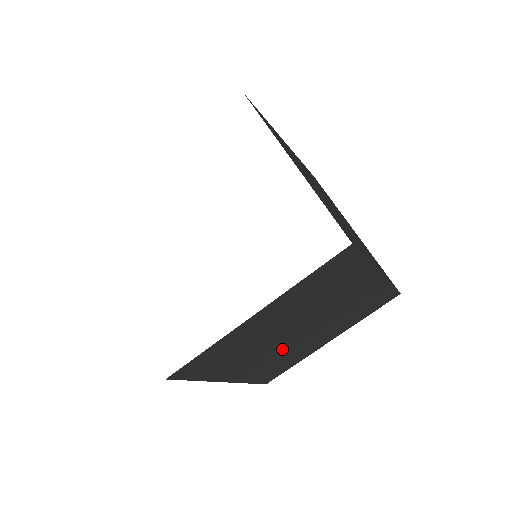
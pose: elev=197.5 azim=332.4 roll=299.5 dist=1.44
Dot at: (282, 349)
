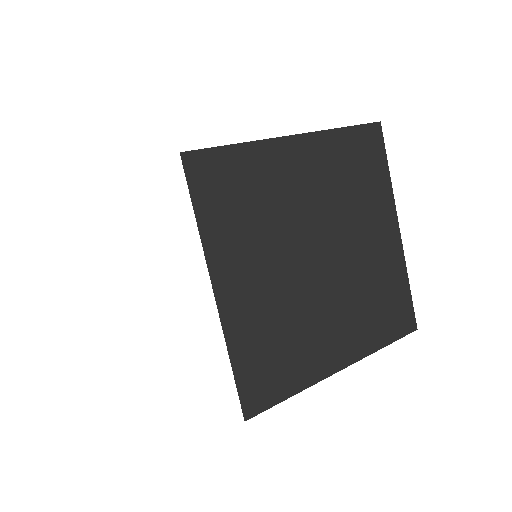
Dot at: occluded
